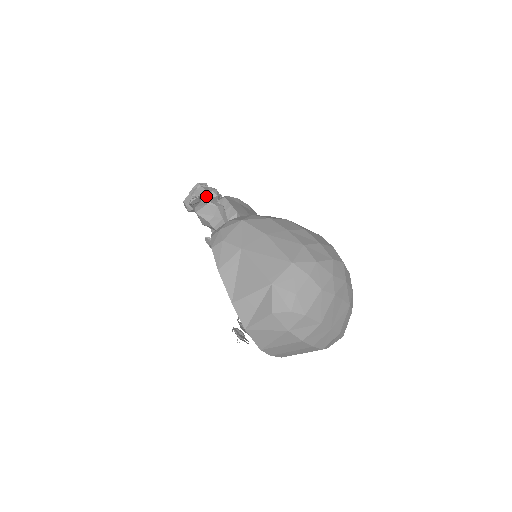
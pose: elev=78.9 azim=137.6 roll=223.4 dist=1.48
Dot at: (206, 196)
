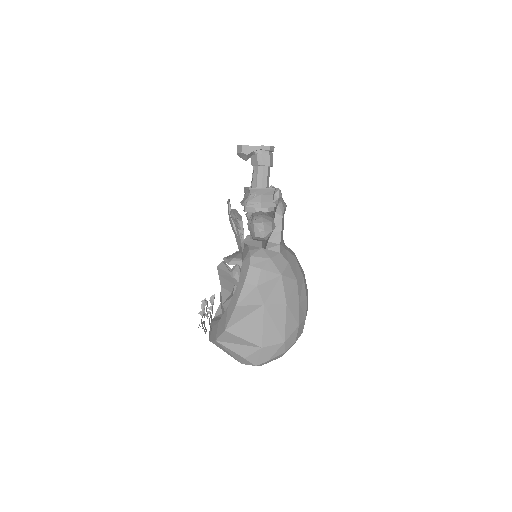
Dot at: (265, 169)
